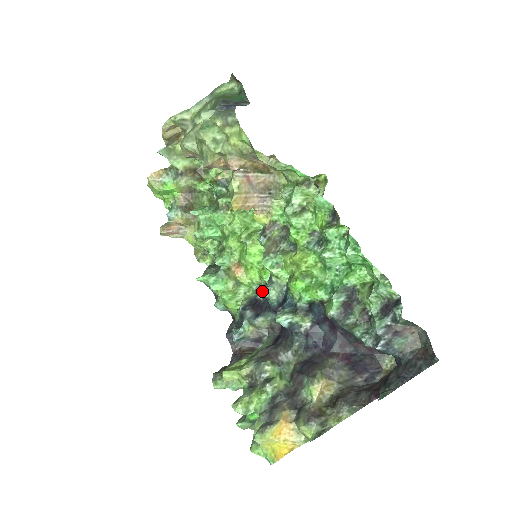
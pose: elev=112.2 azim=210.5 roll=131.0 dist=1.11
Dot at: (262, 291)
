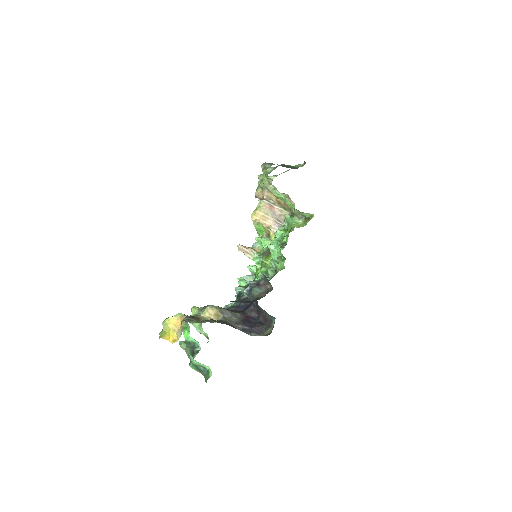
Dot at: (246, 276)
